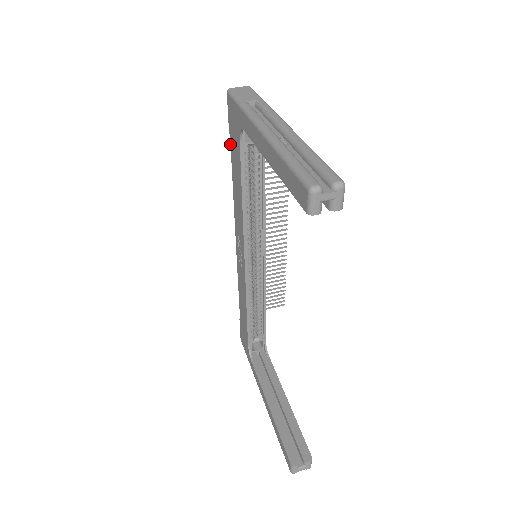
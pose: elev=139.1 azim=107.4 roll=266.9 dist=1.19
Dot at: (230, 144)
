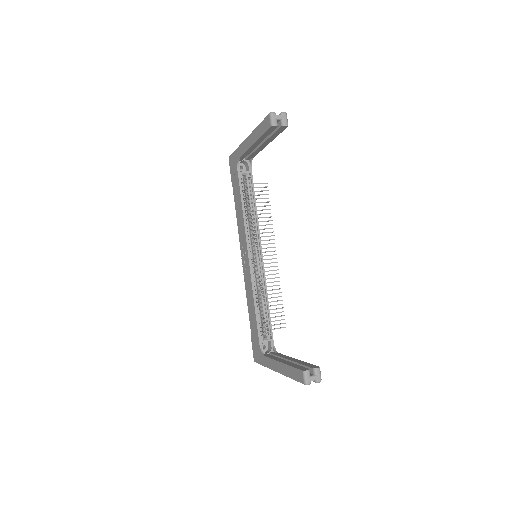
Dot at: occluded
